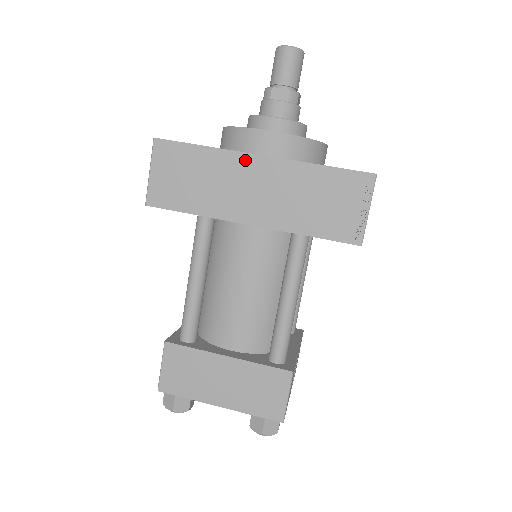
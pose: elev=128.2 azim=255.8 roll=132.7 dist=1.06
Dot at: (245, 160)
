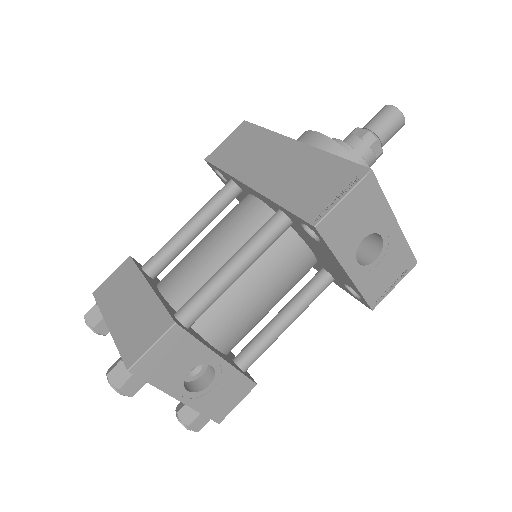
Dot at: (284, 142)
